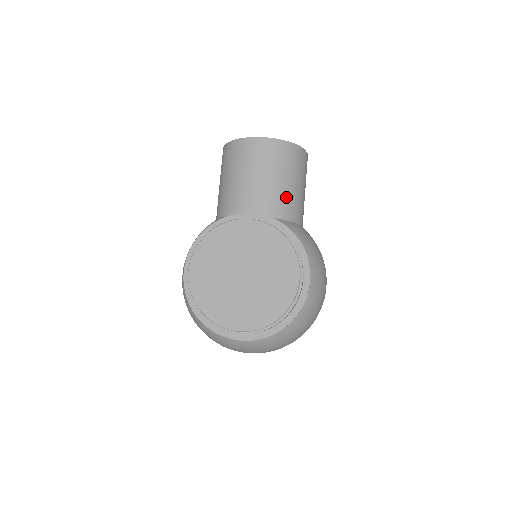
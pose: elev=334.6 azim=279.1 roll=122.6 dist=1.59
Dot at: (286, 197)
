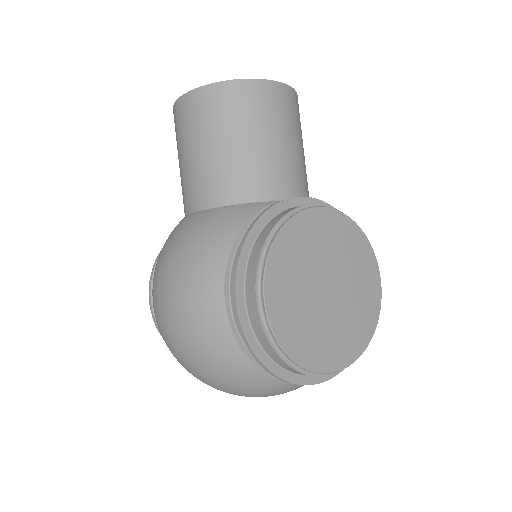
Dot at: occluded
